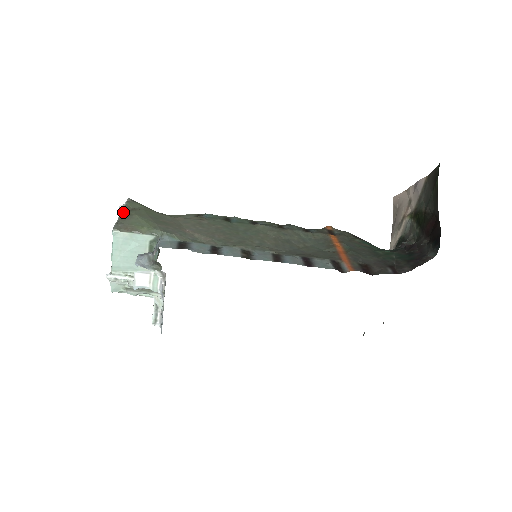
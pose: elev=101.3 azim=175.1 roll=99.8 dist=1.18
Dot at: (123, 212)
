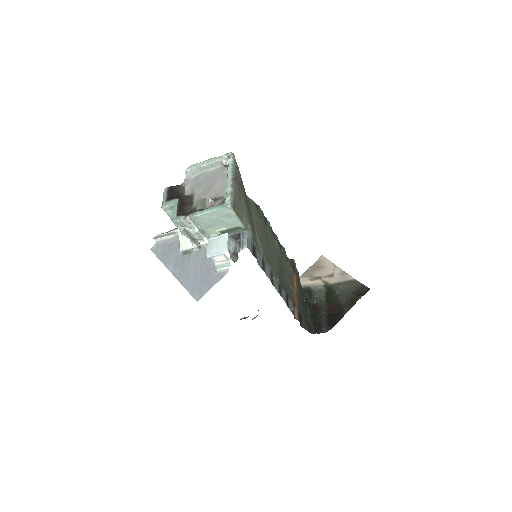
Dot at: (235, 181)
